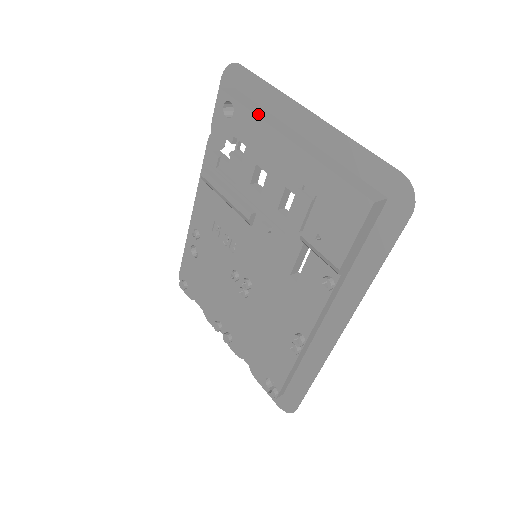
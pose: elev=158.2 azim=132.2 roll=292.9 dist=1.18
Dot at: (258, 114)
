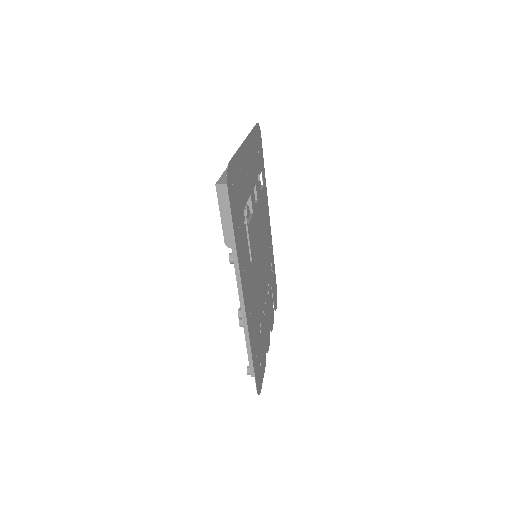
Dot at: occluded
